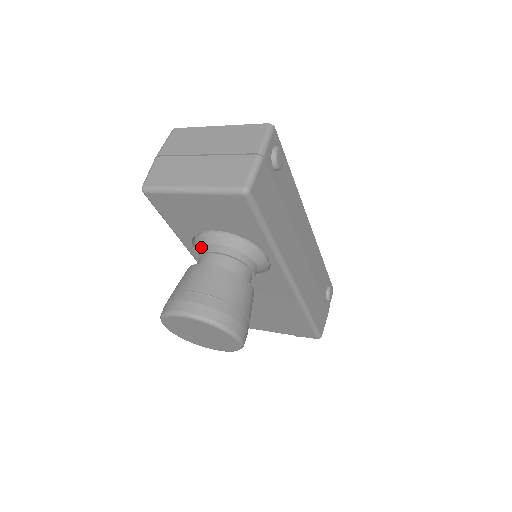
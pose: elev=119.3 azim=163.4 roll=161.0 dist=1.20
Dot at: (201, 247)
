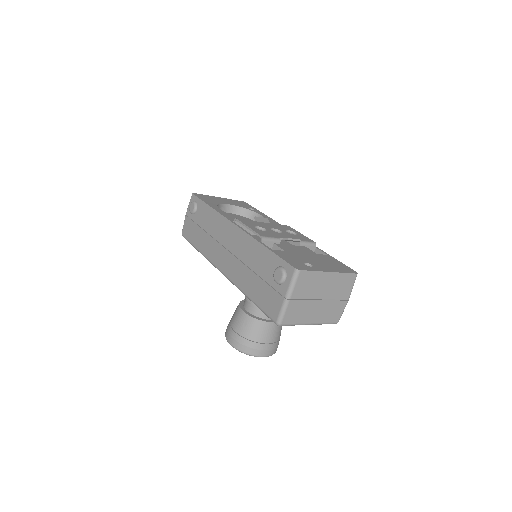
Dot at: occluded
